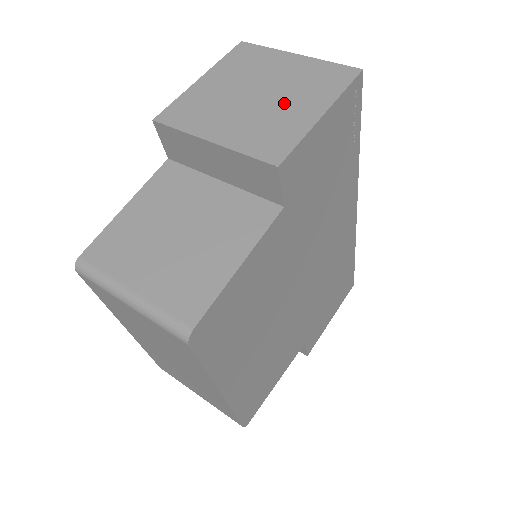
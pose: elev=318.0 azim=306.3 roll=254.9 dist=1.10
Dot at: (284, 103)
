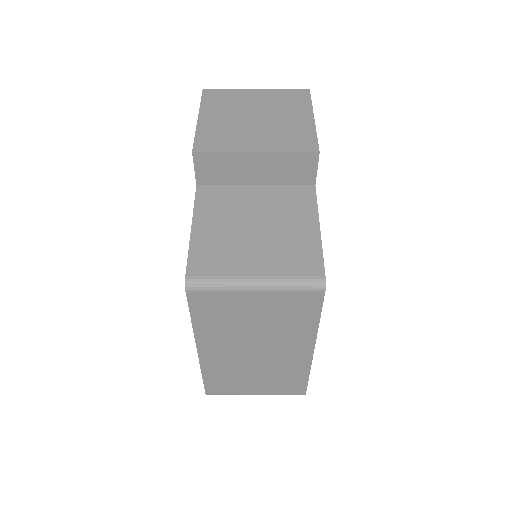
Dot at: (281, 118)
